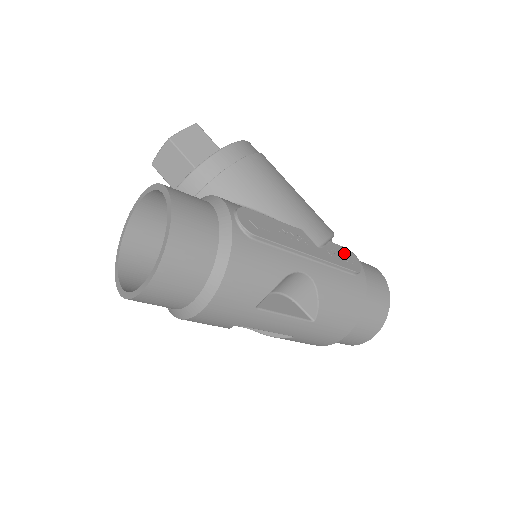
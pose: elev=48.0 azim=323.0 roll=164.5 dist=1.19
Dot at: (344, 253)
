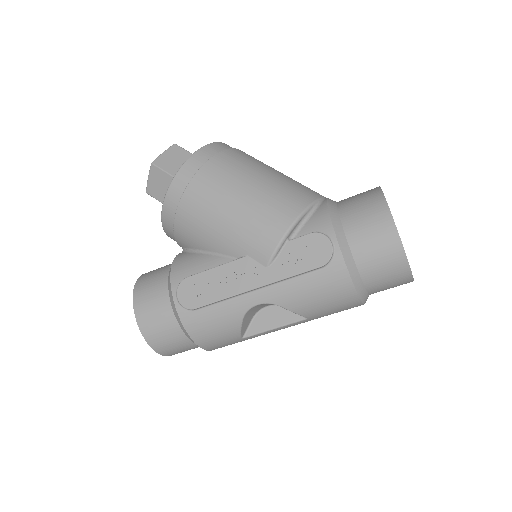
Dot at: (306, 247)
